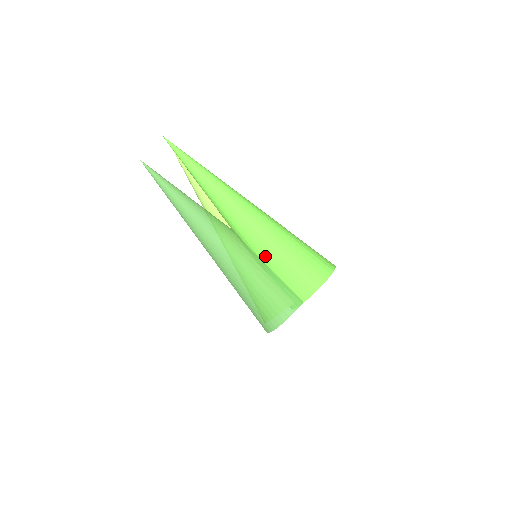
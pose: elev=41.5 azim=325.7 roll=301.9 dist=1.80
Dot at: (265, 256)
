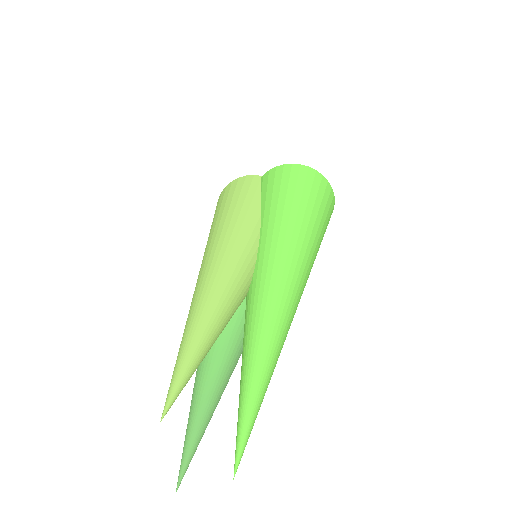
Dot at: occluded
